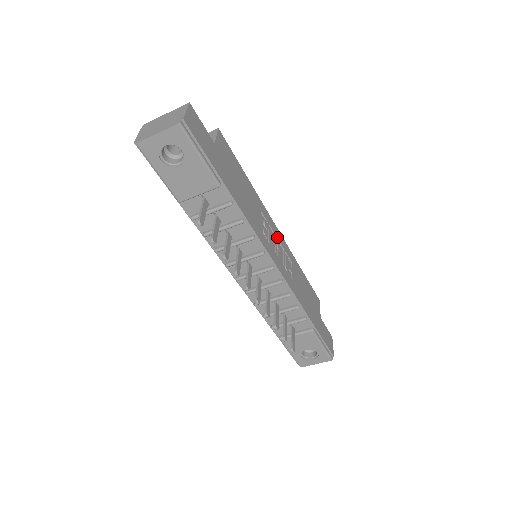
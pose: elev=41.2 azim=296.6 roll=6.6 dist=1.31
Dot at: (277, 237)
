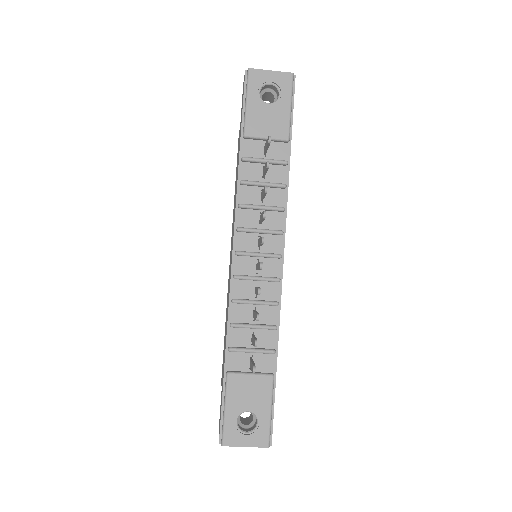
Dot at: occluded
